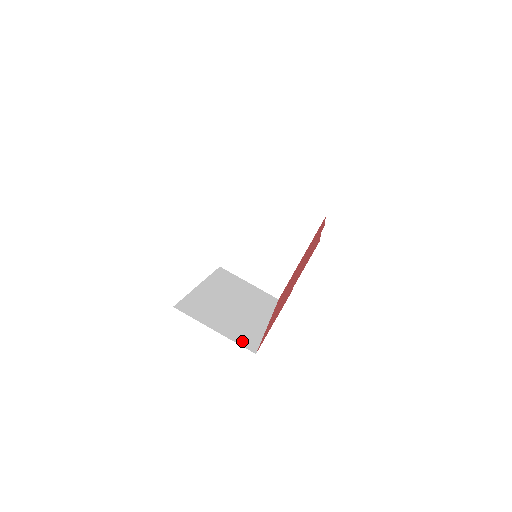
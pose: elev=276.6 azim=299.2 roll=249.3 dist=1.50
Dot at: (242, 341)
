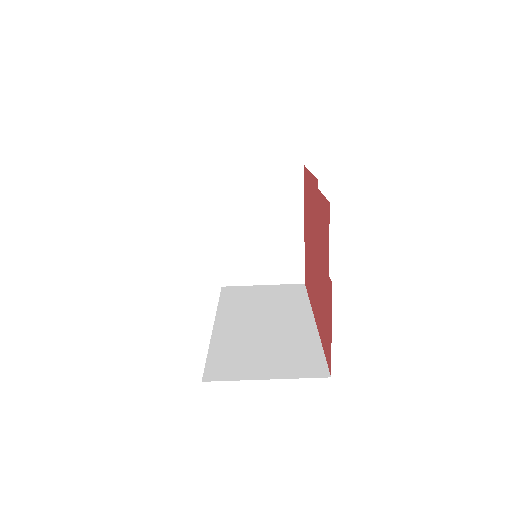
Dot at: (305, 370)
